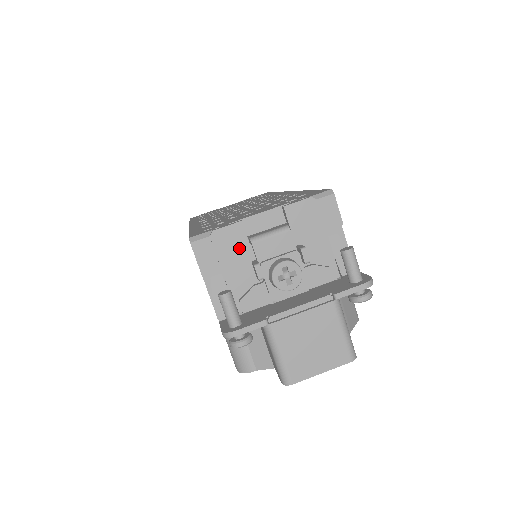
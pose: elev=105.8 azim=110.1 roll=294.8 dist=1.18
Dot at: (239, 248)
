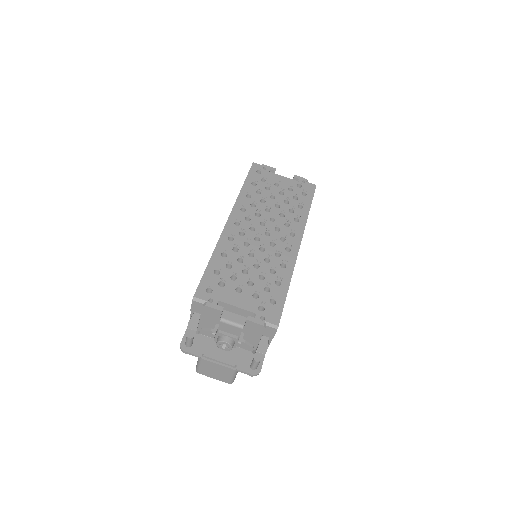
Dot at: (214, 317)
